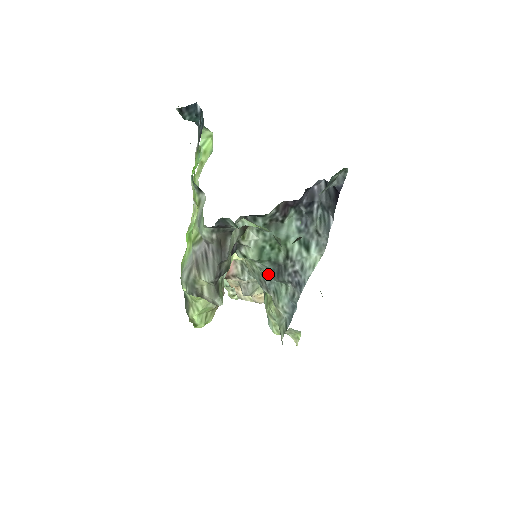
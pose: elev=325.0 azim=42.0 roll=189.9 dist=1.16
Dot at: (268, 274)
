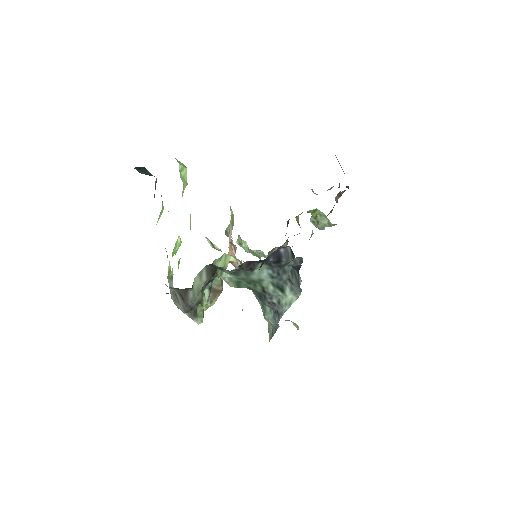
Dot at: occluded
